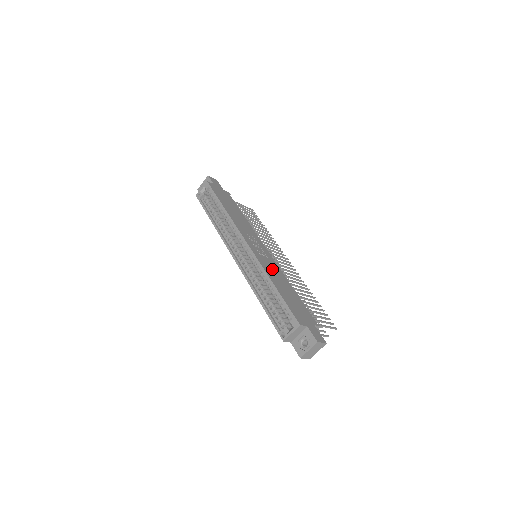
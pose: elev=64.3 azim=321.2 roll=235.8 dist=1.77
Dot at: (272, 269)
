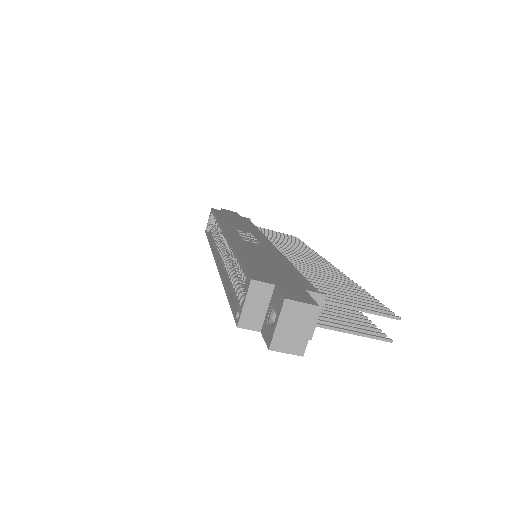
Dot at: (256, 248)
